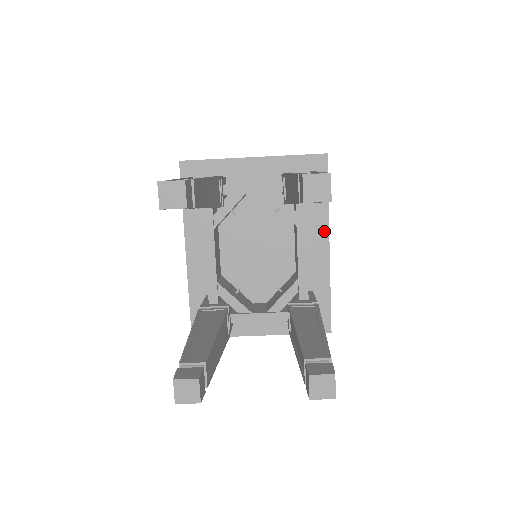
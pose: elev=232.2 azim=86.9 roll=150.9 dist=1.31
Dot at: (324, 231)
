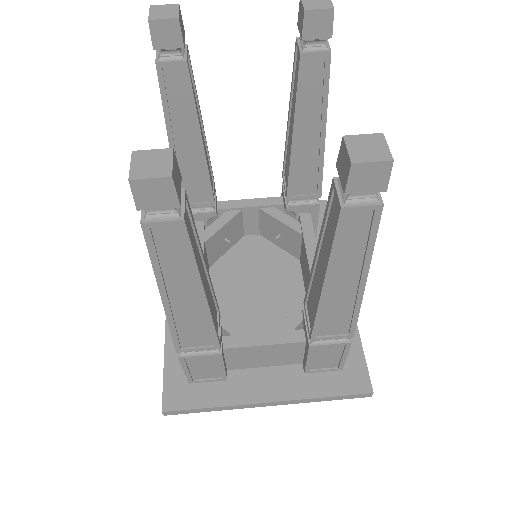
Dot at: occluded
